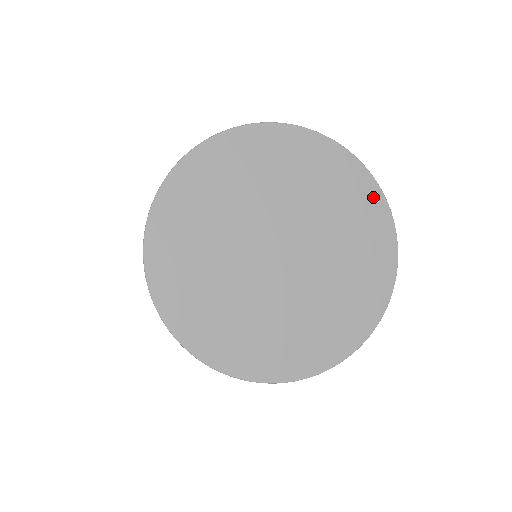
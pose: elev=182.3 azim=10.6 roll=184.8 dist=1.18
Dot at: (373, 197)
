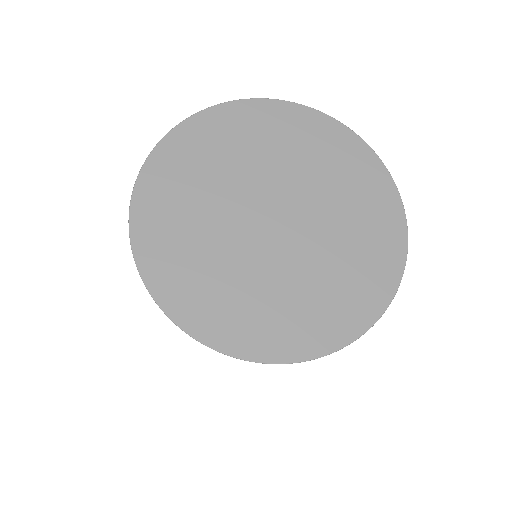
Dot at: (303, 116)
